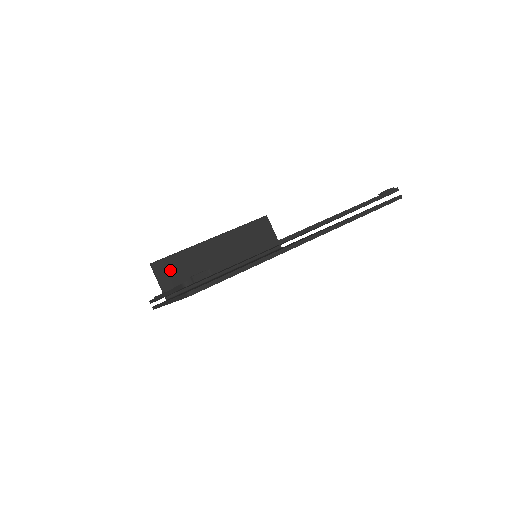
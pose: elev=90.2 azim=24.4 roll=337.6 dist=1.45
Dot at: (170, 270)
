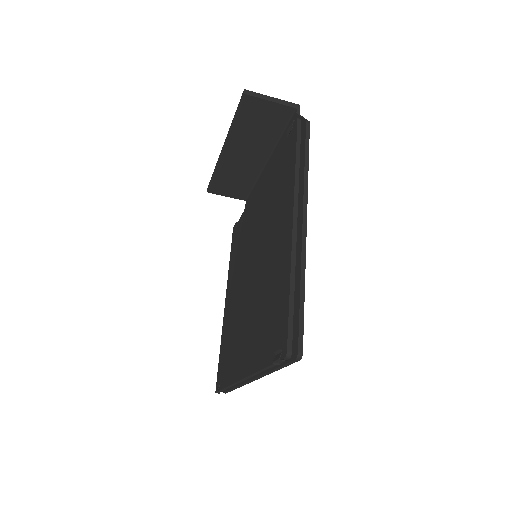
Dot at: (224, 187)
